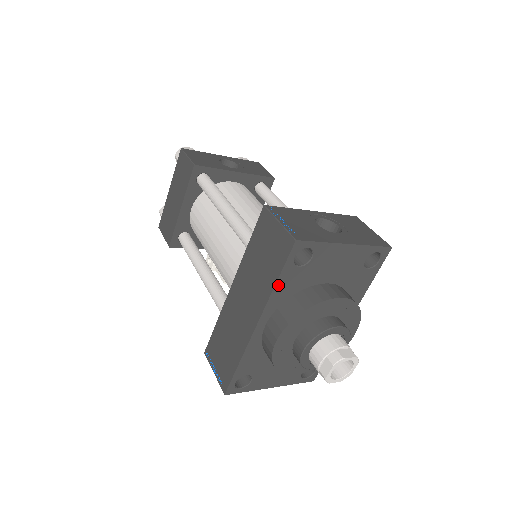
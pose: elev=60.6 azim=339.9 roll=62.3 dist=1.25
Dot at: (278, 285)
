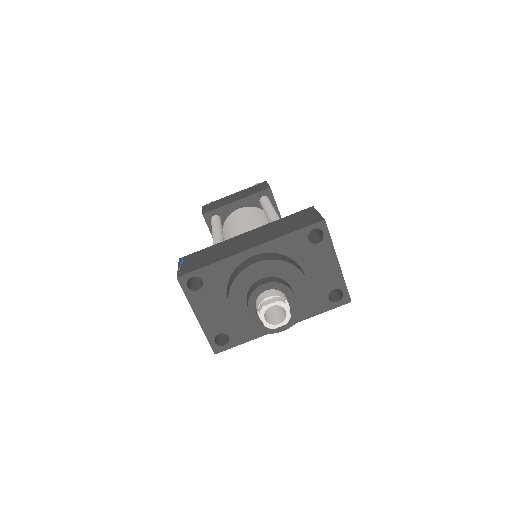
Dot at: (289, 236)
